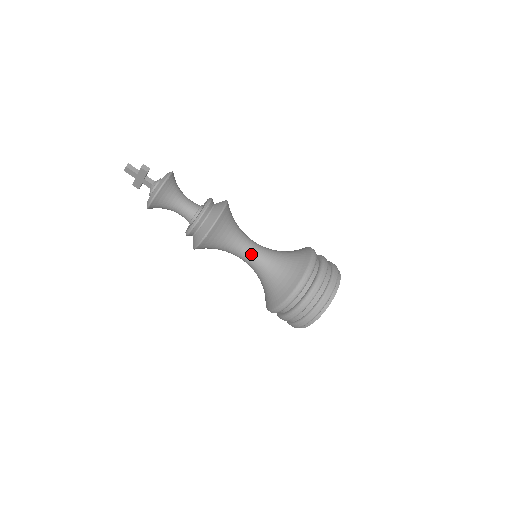
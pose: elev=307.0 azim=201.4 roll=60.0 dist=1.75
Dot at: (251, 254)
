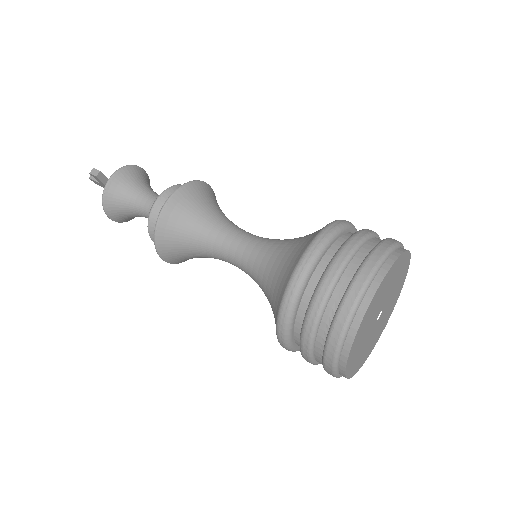
Dot at: (235, 255)
